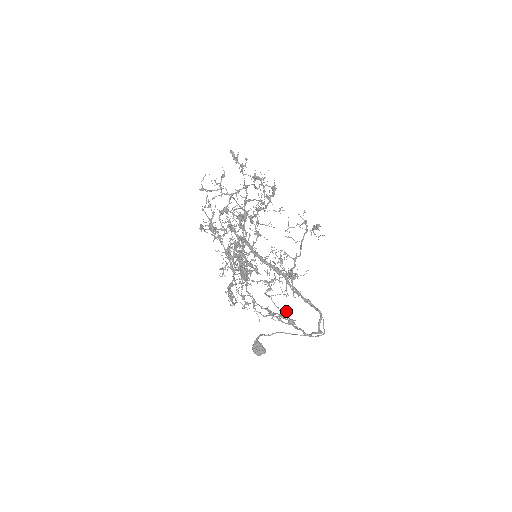
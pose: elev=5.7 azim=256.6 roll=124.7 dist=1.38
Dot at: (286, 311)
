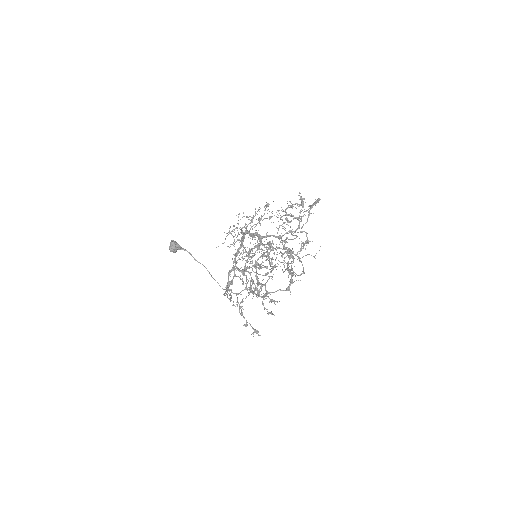
Dot at: (256, 332)
